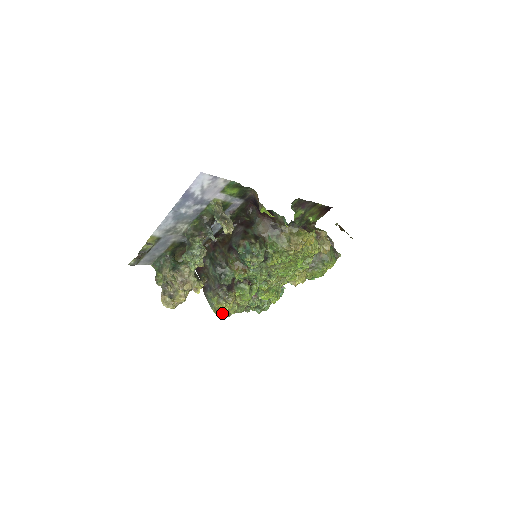
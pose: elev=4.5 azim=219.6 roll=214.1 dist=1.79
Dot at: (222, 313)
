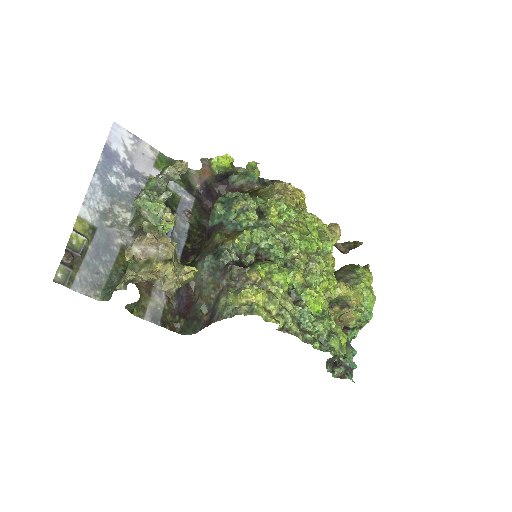
Dot at: (258, 311)
